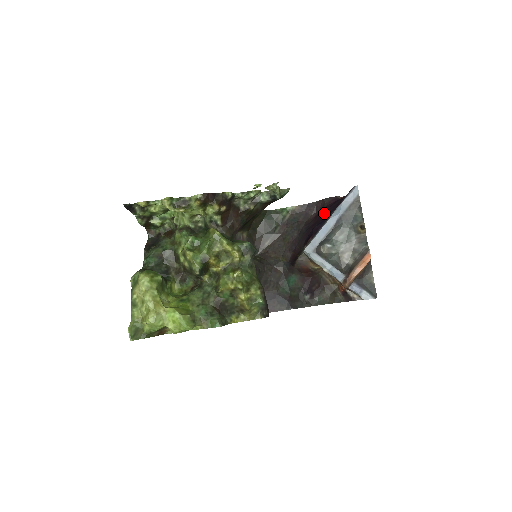
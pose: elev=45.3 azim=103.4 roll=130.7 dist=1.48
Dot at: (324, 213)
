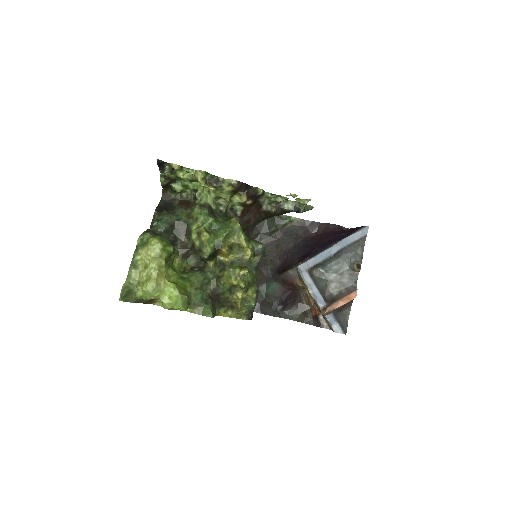
Dot at: (327, 238)
